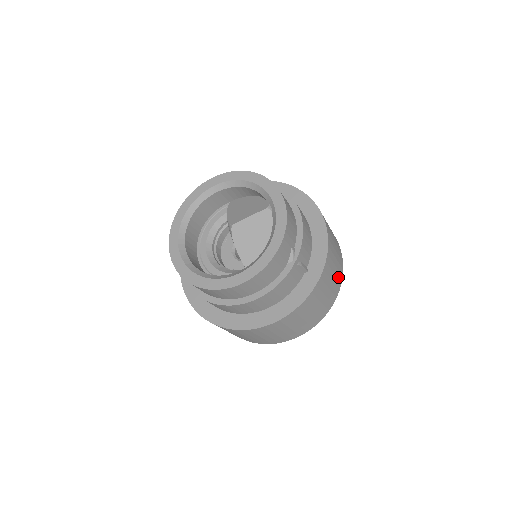
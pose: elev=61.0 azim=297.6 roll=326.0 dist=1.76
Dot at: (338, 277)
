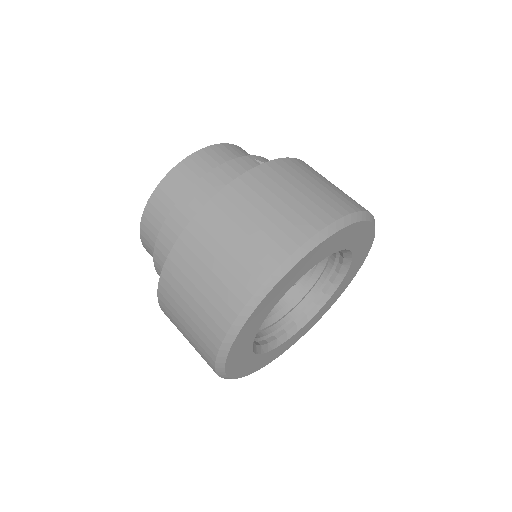
Dot at: (350, 199)
